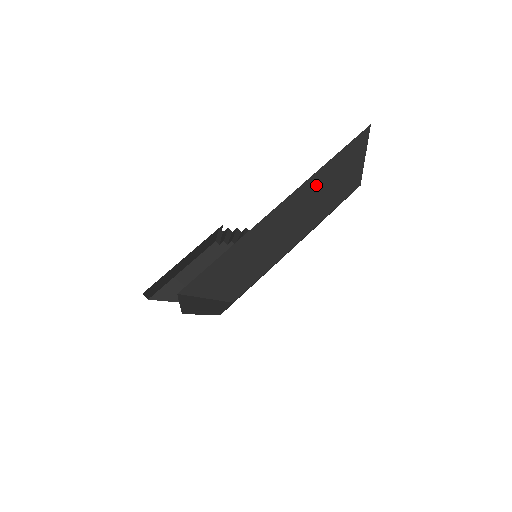
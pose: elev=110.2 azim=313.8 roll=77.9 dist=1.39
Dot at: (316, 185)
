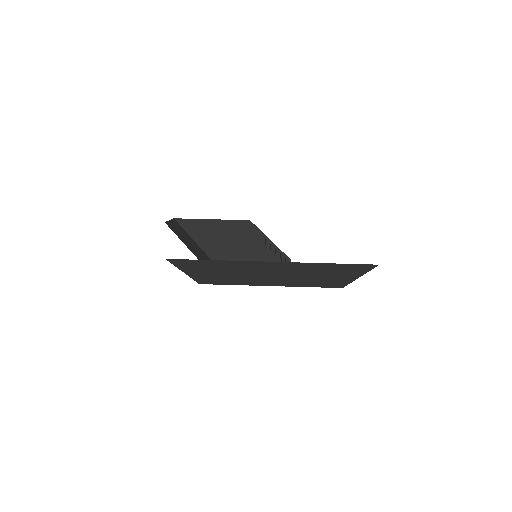
Dot at: (307, 268)
